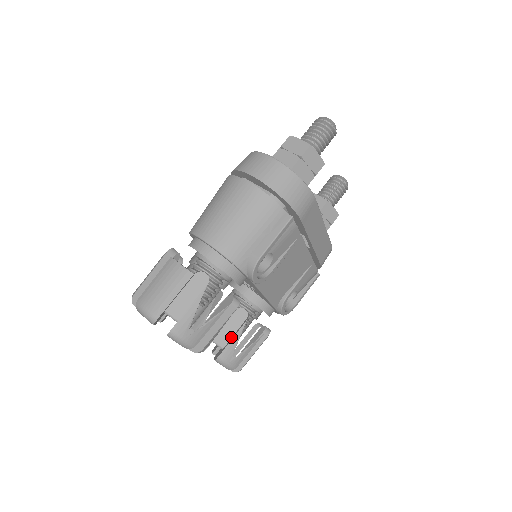
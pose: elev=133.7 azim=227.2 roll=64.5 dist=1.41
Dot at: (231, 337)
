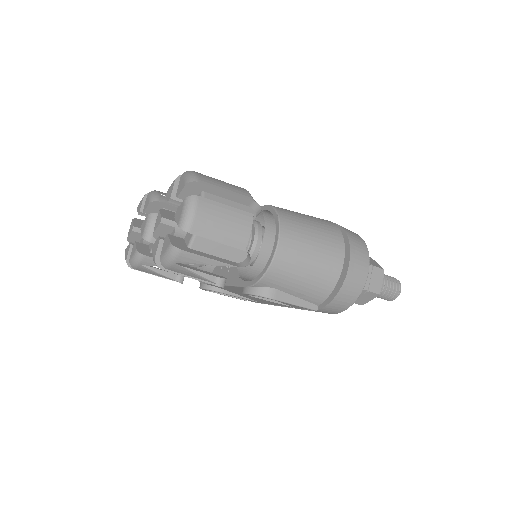
Dot at: occluded
